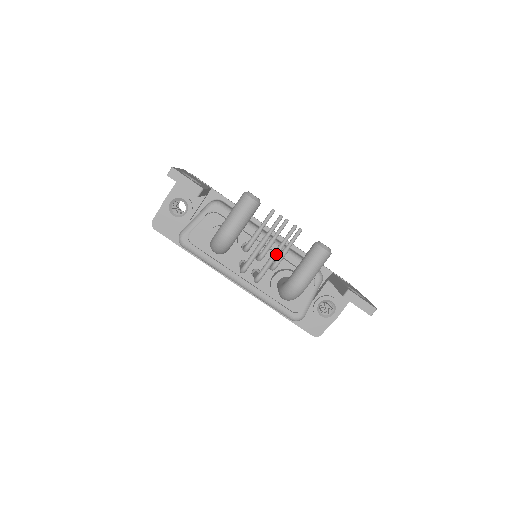
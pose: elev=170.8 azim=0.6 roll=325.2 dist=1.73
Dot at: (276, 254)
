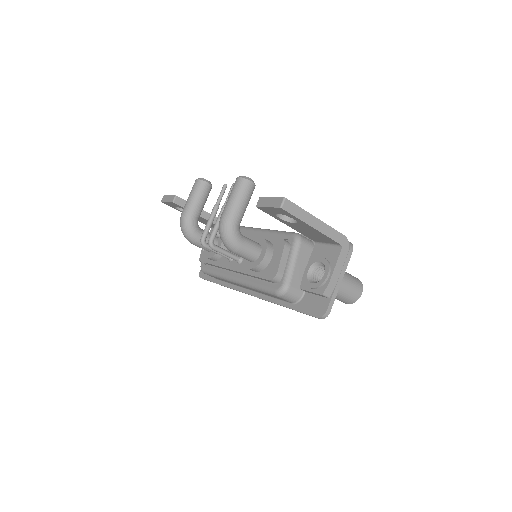
Dot at: (220, 213)
